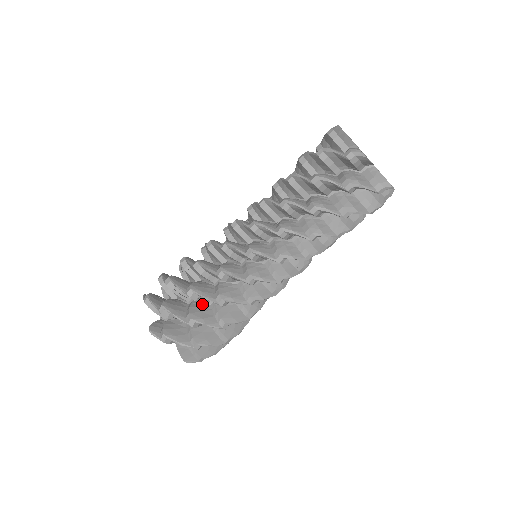
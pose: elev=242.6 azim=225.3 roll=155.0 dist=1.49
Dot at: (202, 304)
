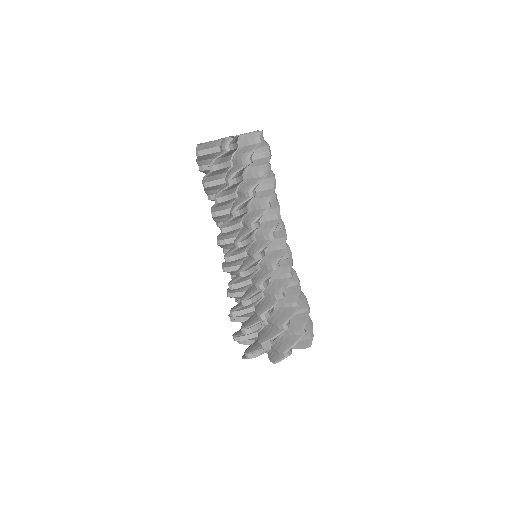
Dot at: (252, 315)
